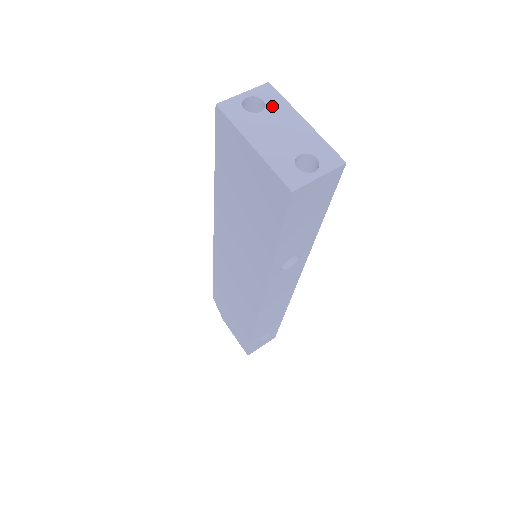
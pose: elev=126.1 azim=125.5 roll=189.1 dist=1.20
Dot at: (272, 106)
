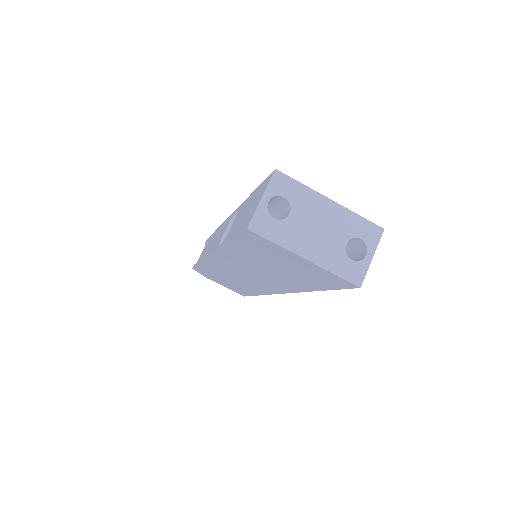
Dot at: (295, 200)
